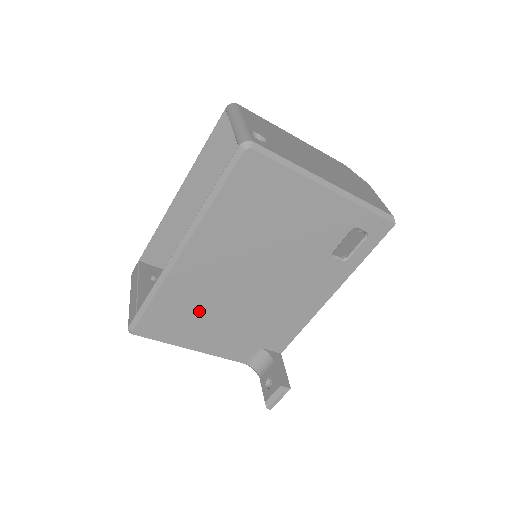
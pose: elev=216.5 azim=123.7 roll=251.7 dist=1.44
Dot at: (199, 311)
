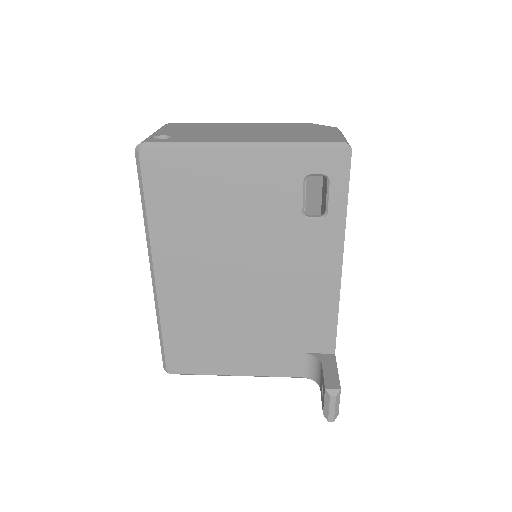
Dot at: (212, 330)
